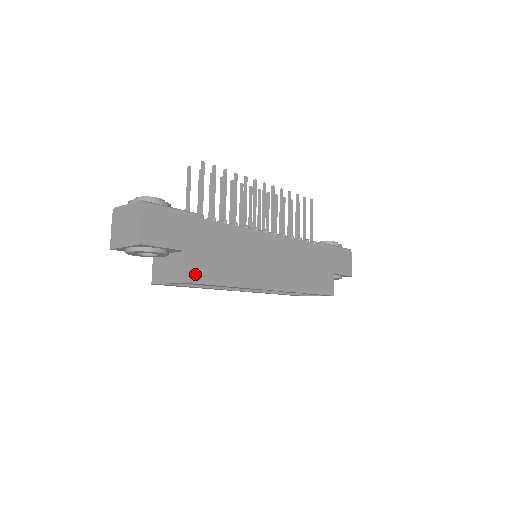
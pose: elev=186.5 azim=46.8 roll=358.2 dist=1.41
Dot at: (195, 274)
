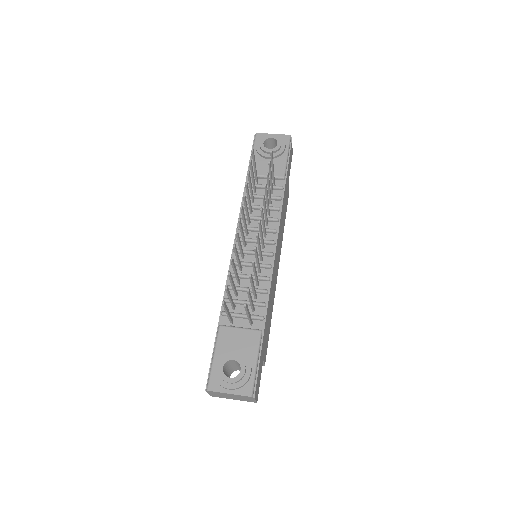
Dot at: (266, 353)
